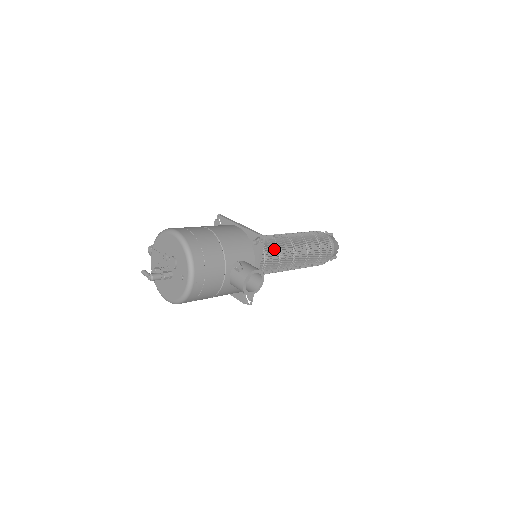
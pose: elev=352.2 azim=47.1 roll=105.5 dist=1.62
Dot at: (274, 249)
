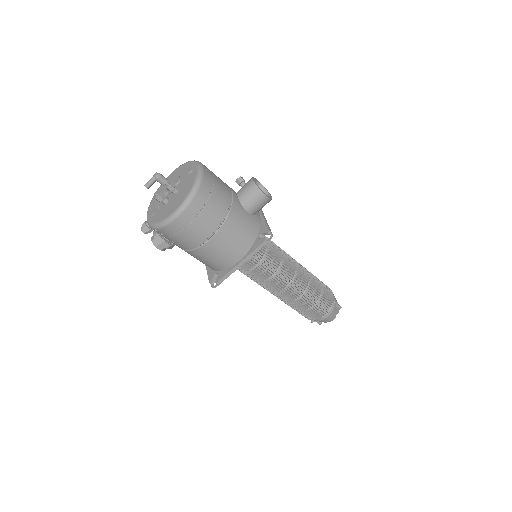
Dot at: occluded
